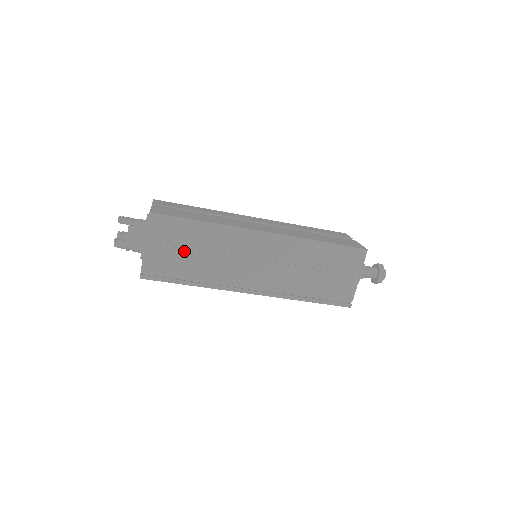
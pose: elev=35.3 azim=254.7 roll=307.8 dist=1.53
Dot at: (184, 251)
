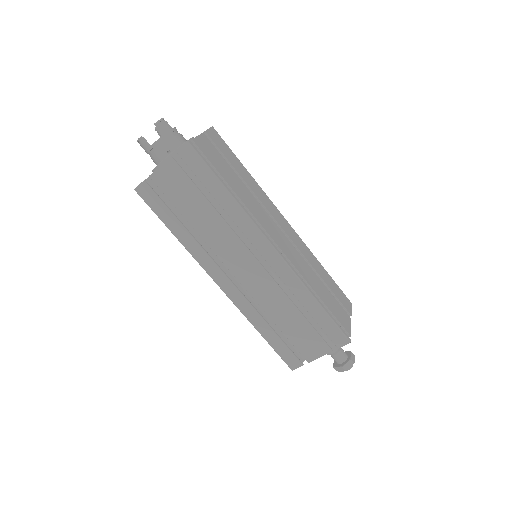
Dot at: (230, 168)
